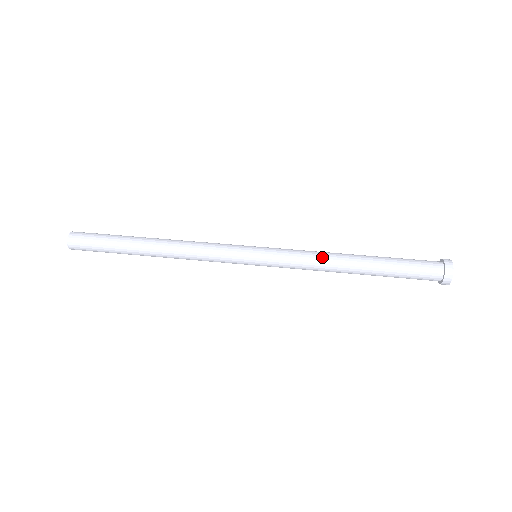
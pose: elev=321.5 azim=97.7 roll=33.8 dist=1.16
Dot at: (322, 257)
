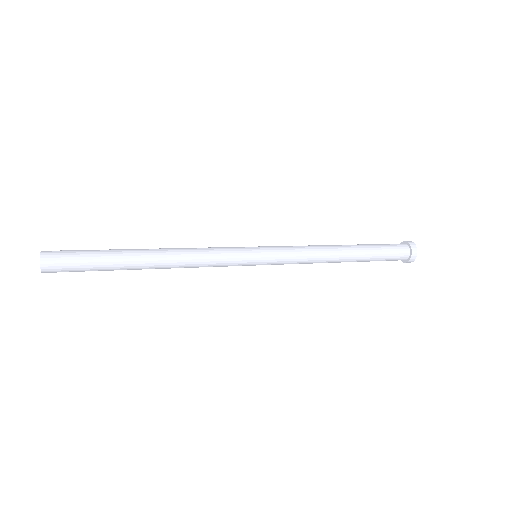
Dot at: (317, 248)
